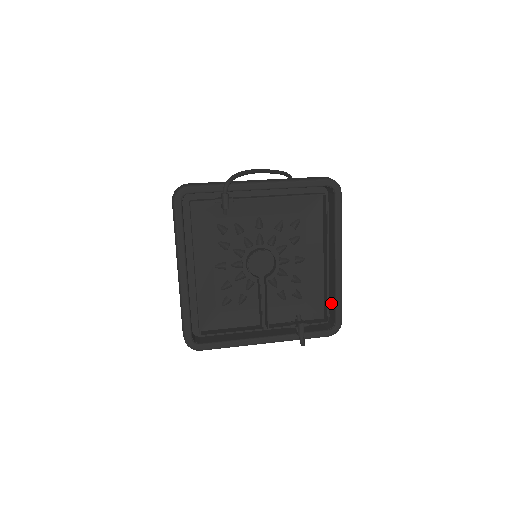
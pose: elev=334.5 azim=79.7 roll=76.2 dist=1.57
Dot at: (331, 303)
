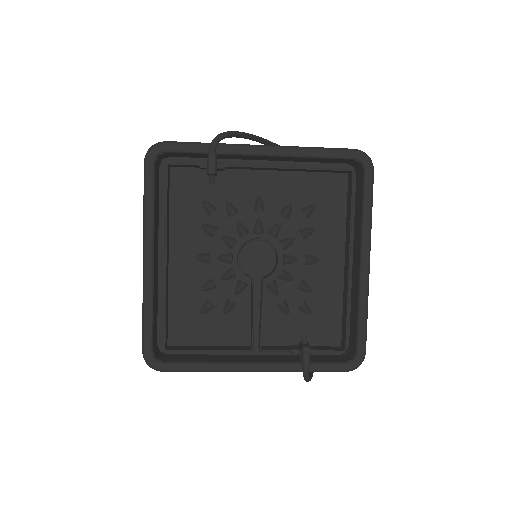
Dot at: (352, 325)
